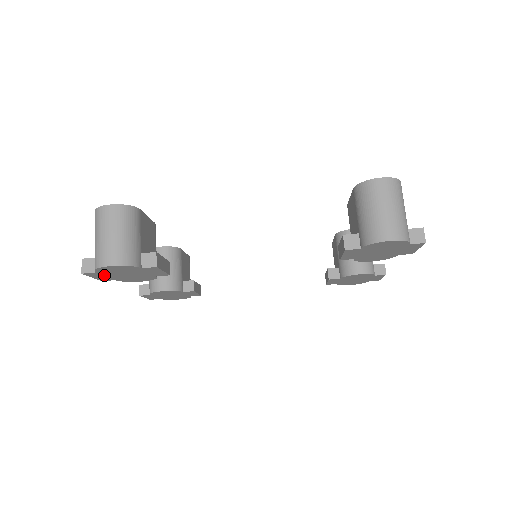
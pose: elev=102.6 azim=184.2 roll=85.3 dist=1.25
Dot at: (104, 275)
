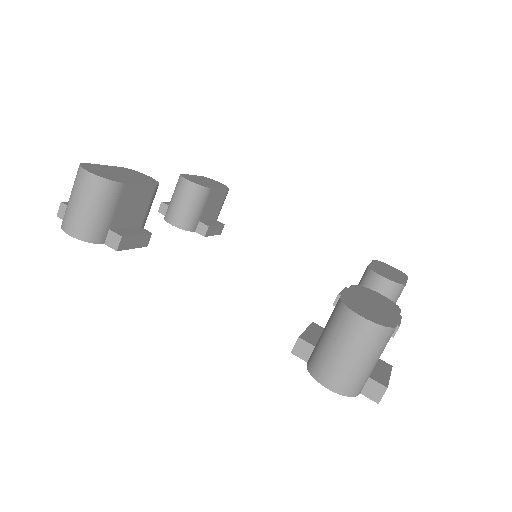
Dot at: occluded
